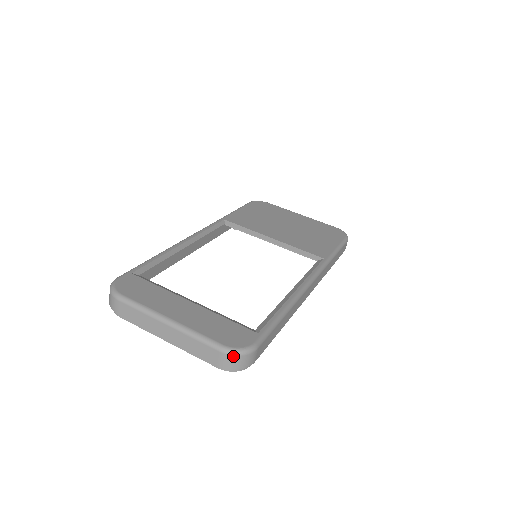
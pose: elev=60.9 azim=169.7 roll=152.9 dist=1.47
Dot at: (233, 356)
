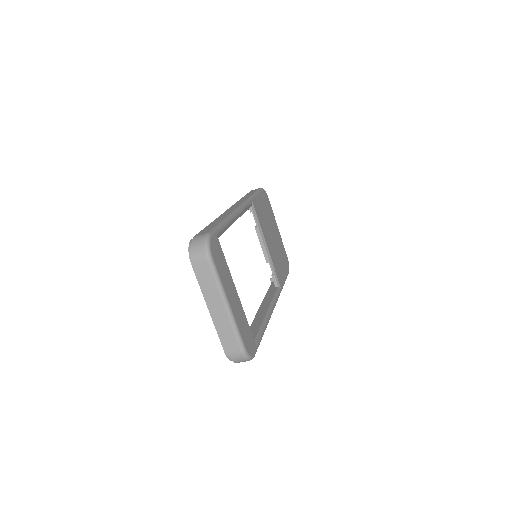
Dot at: (244, 358)
